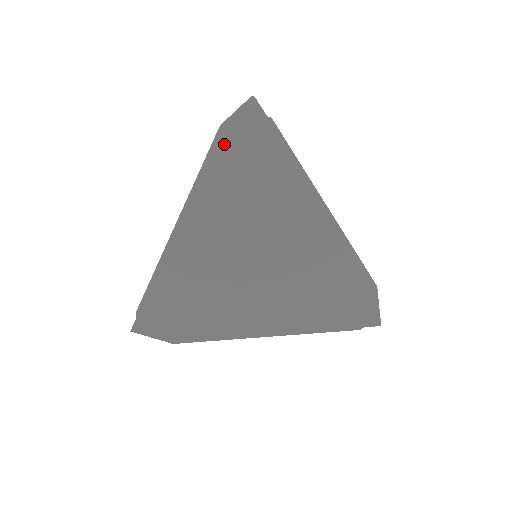
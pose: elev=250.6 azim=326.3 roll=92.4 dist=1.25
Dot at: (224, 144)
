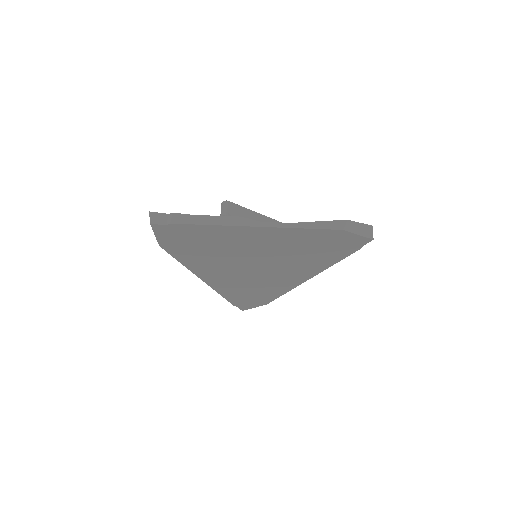
Dot at: (169, 246)
